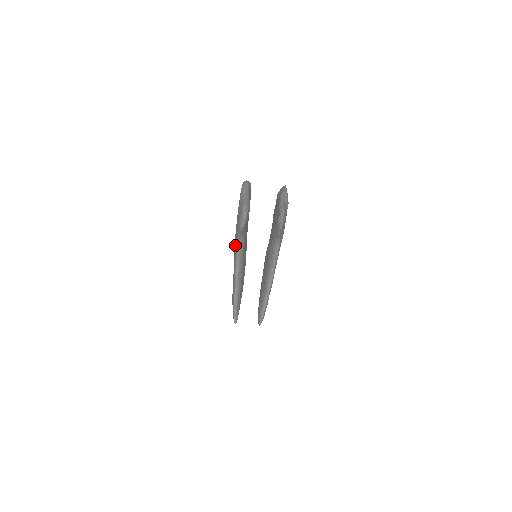
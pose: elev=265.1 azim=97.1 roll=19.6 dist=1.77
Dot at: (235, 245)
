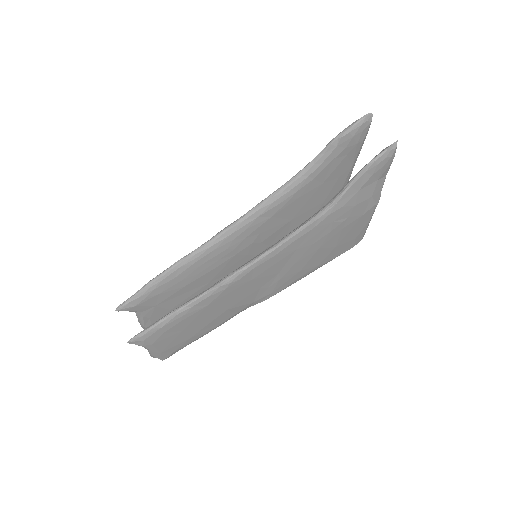
Dot at: occluded
